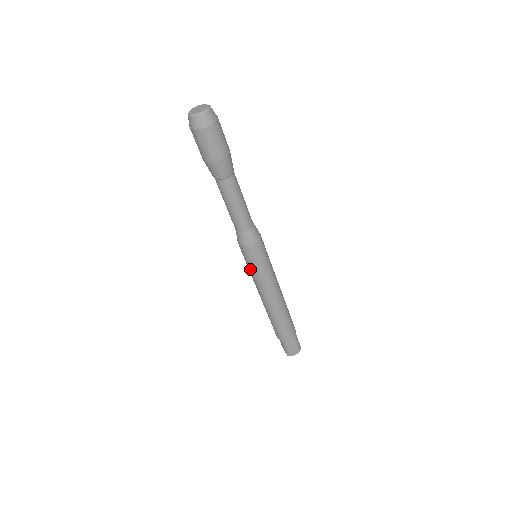
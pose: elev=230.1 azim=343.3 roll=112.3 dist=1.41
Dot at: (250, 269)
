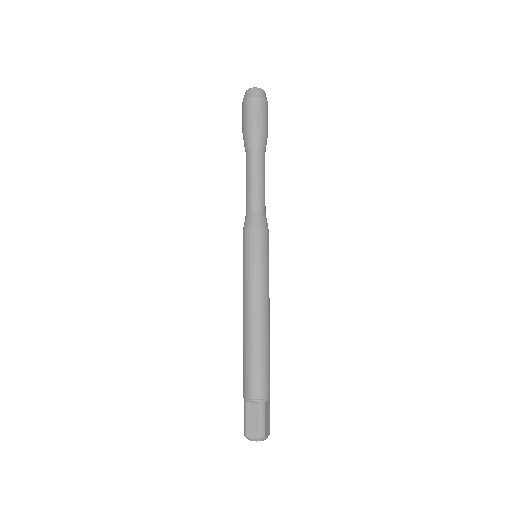
Dot at: (256, 263)
